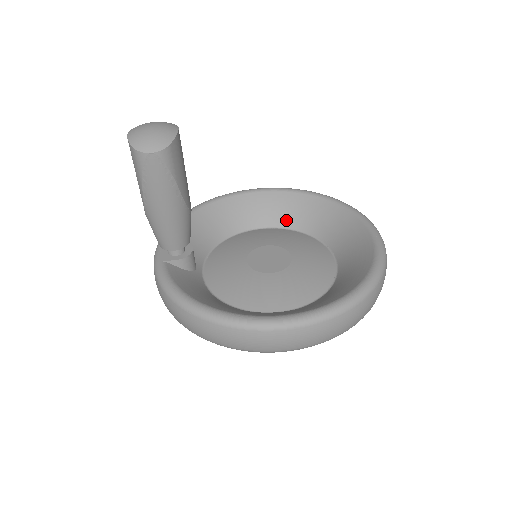
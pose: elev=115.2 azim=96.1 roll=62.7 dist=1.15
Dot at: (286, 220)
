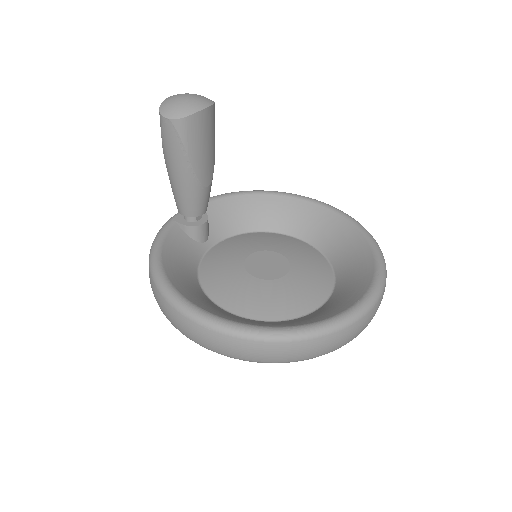
Dot at: (321, 240)
